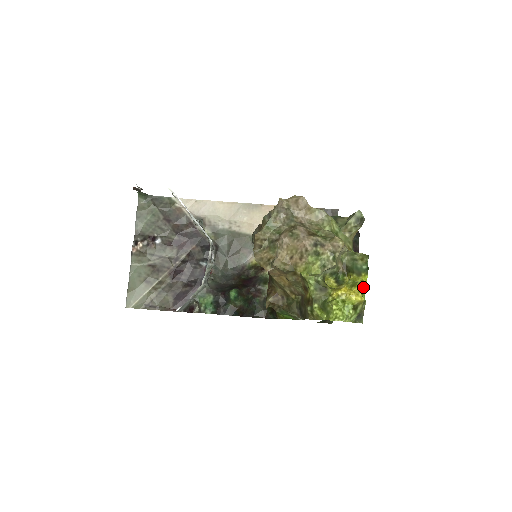
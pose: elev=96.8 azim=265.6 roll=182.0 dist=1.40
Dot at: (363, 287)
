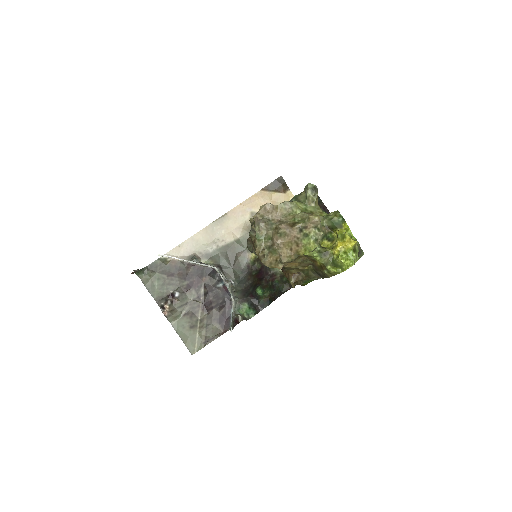
Dot at: (348, 232)
